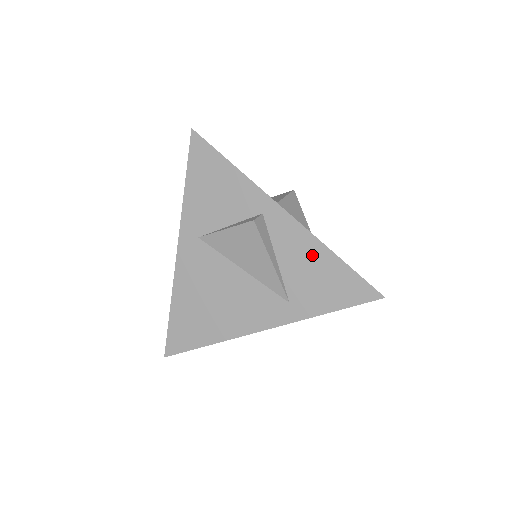
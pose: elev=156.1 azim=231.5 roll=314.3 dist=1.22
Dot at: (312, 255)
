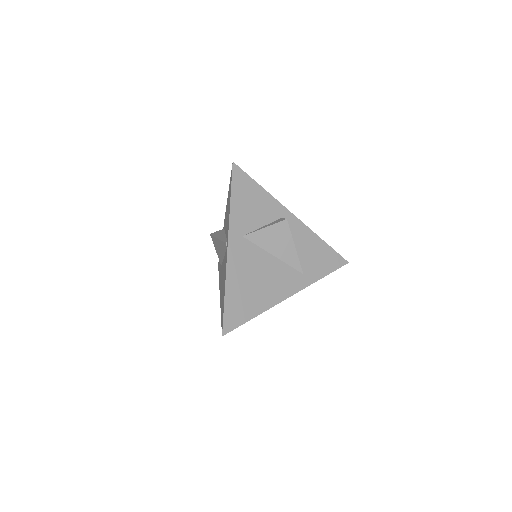
Dot at: (312, 242)
